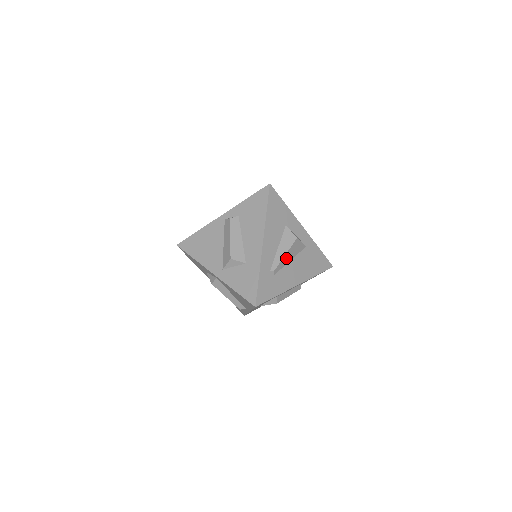
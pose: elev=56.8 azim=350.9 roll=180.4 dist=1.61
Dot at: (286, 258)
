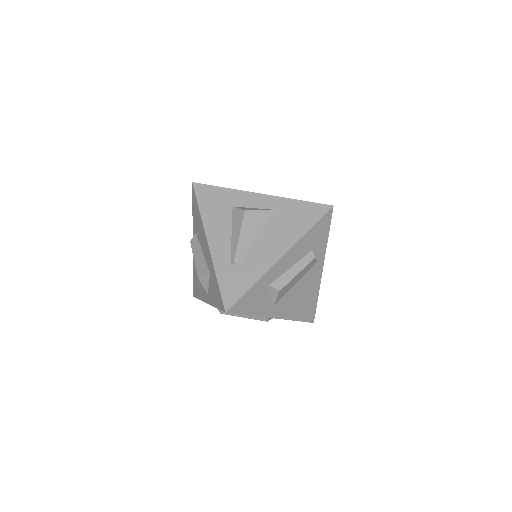
Dot at: (245, 239)
